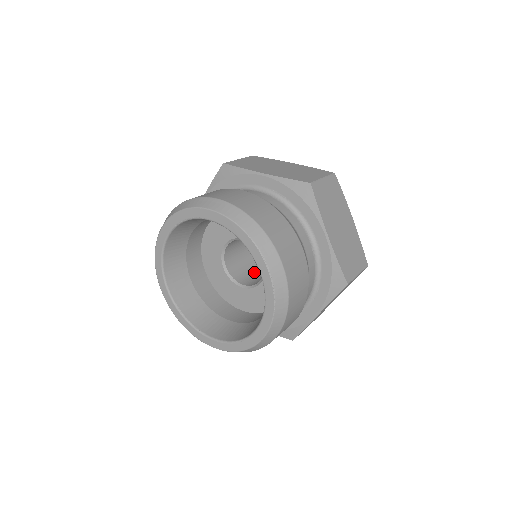
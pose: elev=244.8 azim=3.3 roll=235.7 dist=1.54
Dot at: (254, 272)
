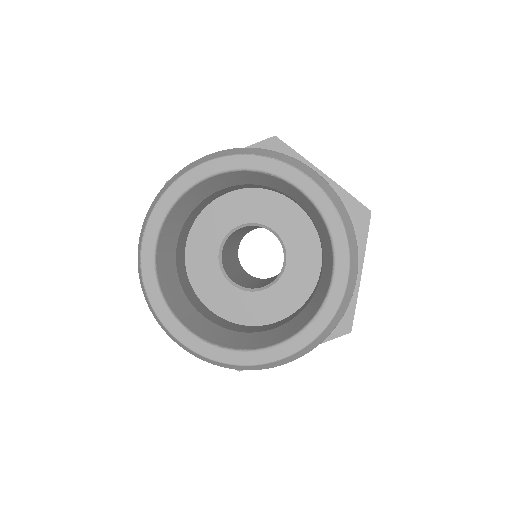
Dot at: (261, 284)
